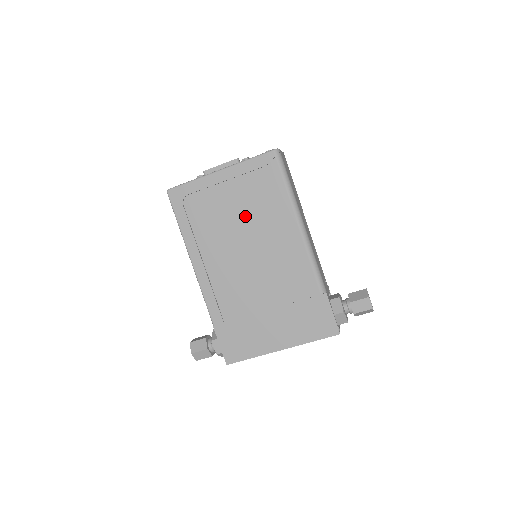
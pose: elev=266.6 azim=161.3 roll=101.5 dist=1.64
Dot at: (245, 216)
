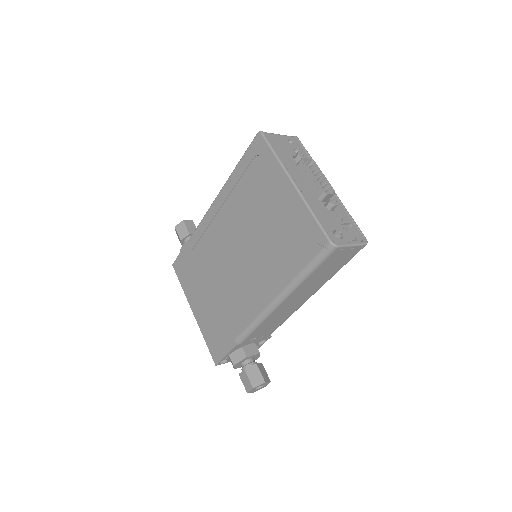
Dot at: (265, 234)
